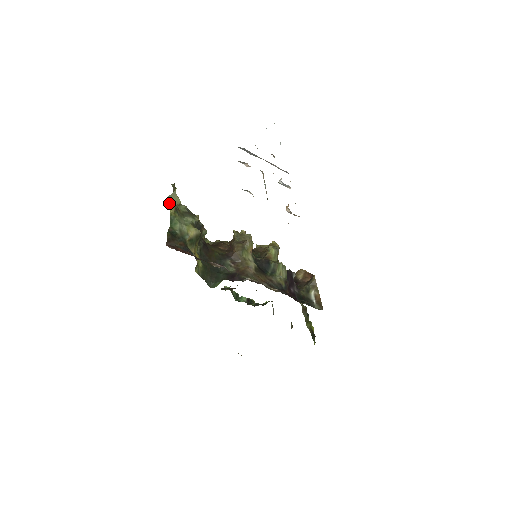
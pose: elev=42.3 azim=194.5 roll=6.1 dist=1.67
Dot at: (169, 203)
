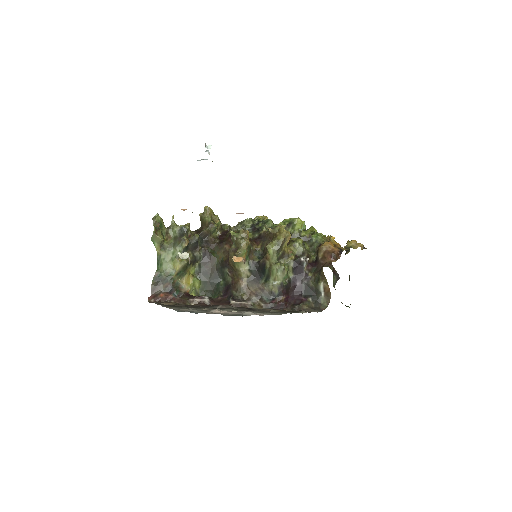
Dot at: (154, 243)
